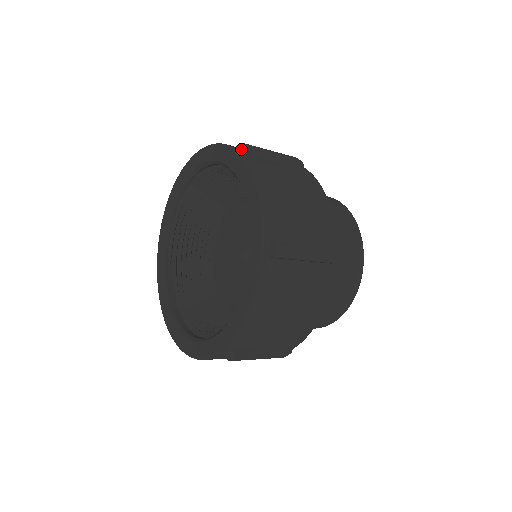
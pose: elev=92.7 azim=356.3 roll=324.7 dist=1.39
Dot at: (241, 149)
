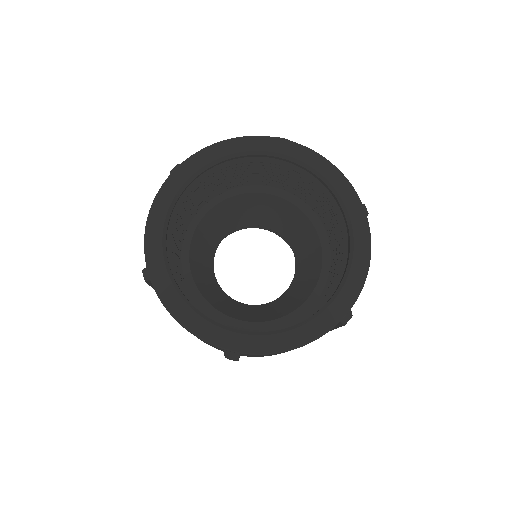
Dot at: occluded
